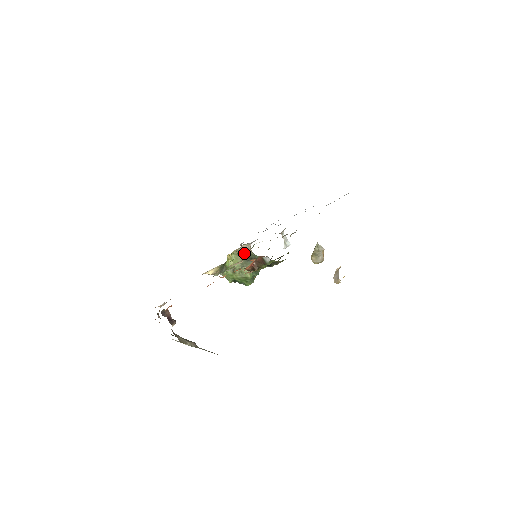
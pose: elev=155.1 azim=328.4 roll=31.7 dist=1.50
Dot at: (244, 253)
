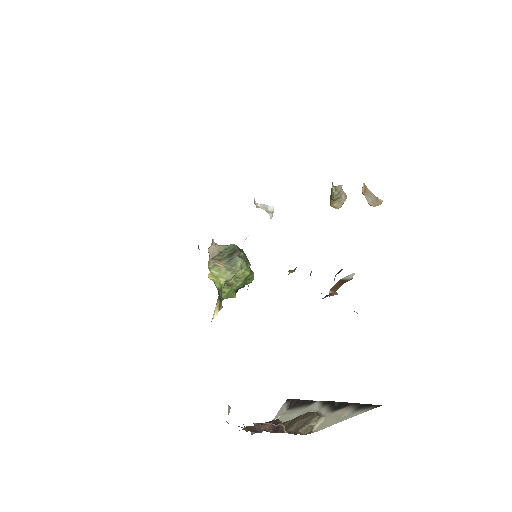
Dot at: (218, 256)
